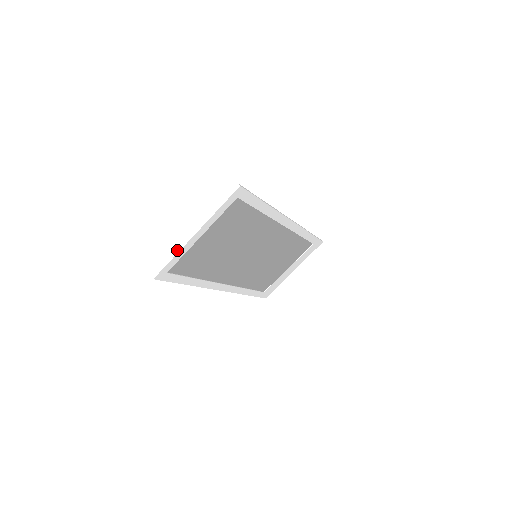
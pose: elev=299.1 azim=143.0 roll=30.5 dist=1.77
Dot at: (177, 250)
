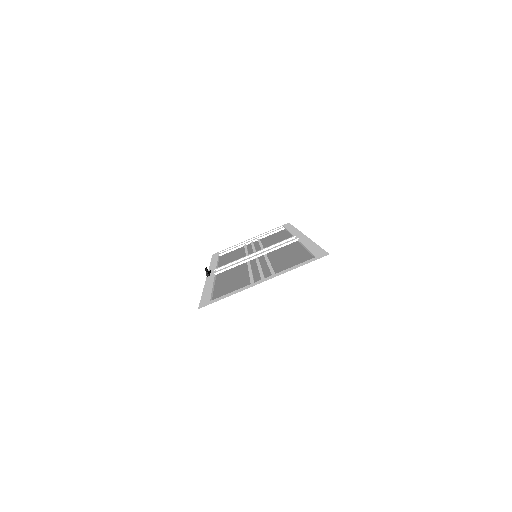
Dot at: (238, 294)
